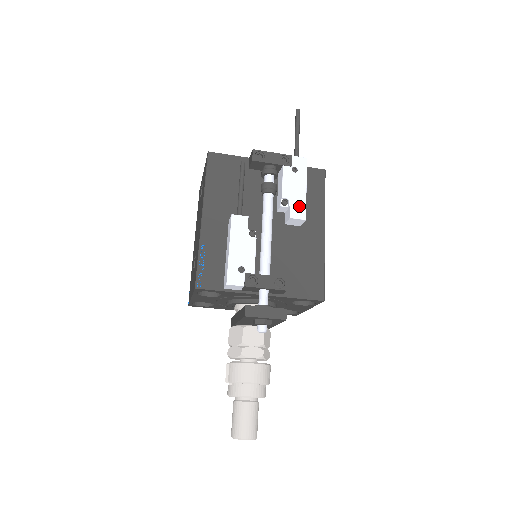
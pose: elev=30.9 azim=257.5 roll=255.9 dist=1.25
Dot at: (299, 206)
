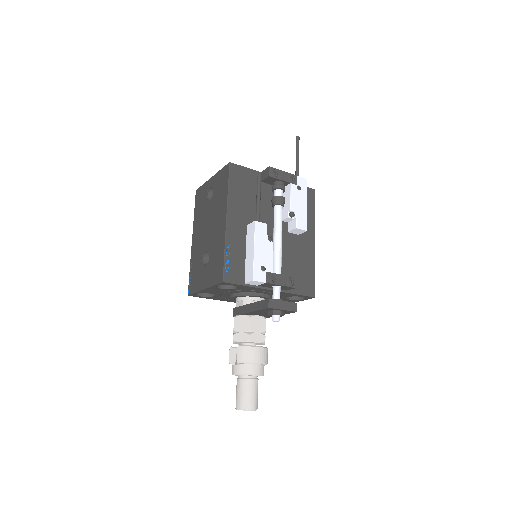
Dot at: (302, 219)
